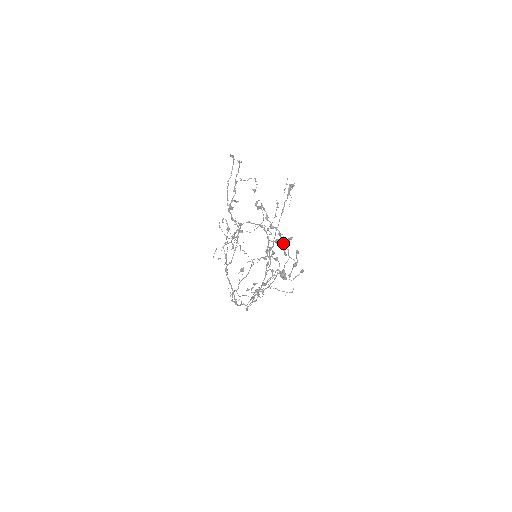
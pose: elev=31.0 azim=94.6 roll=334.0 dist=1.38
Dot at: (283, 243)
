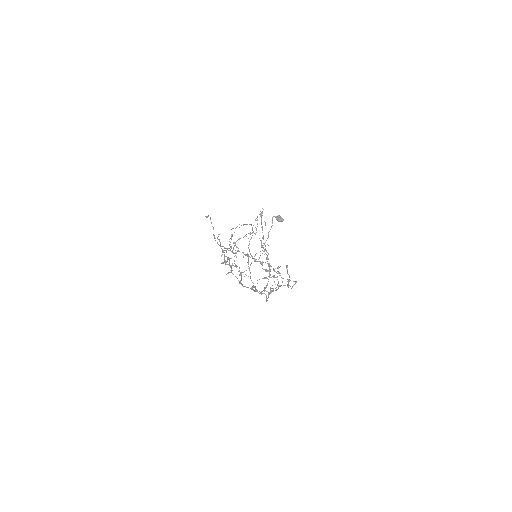
Dot at: occluded
